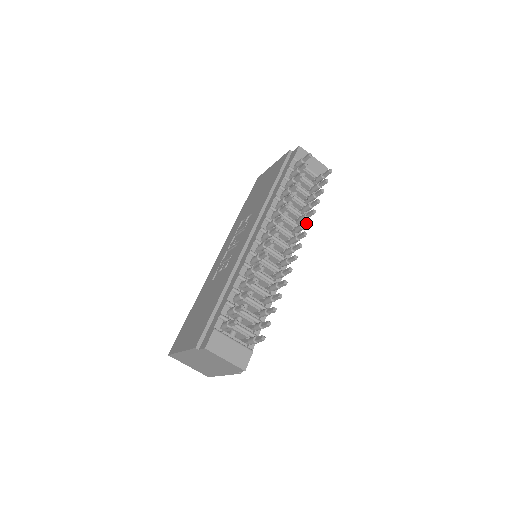
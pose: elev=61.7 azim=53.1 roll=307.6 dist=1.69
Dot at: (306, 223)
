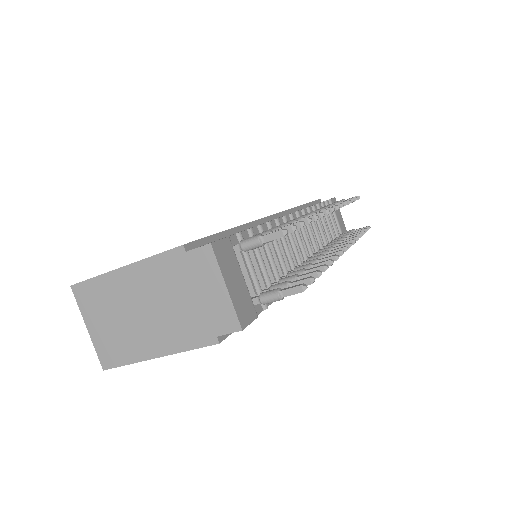
Dot at: occluded
